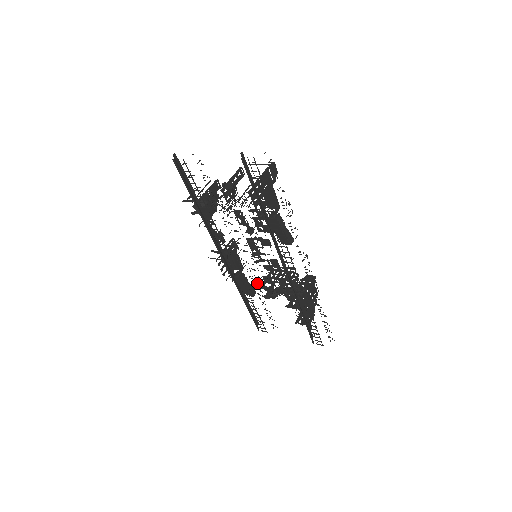
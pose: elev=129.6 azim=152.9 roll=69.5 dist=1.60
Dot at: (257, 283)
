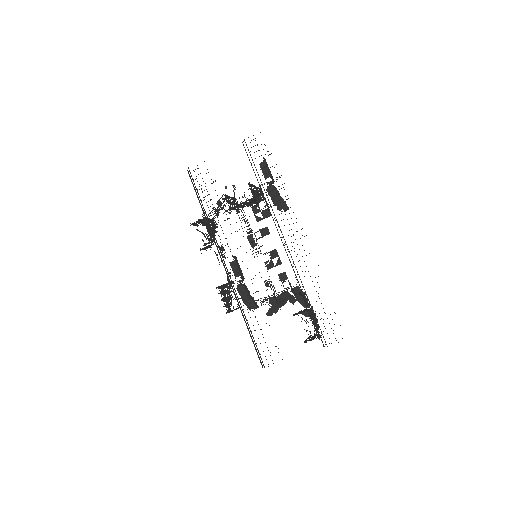
Dot at: (258, 299)
